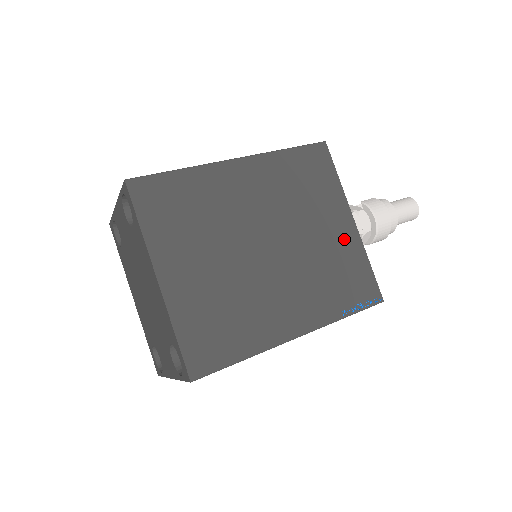
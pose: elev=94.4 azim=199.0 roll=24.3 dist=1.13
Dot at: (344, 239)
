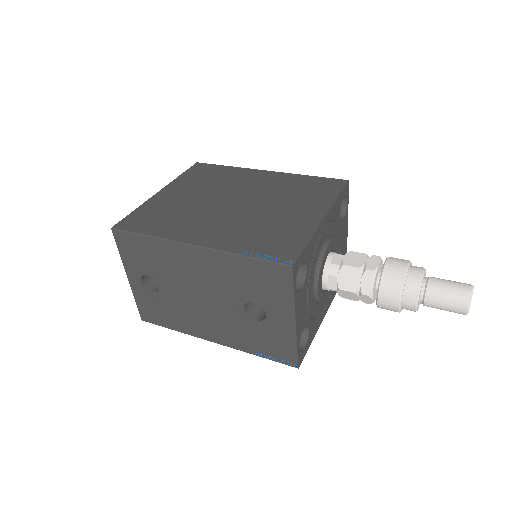
Dot at: (301, 222)
